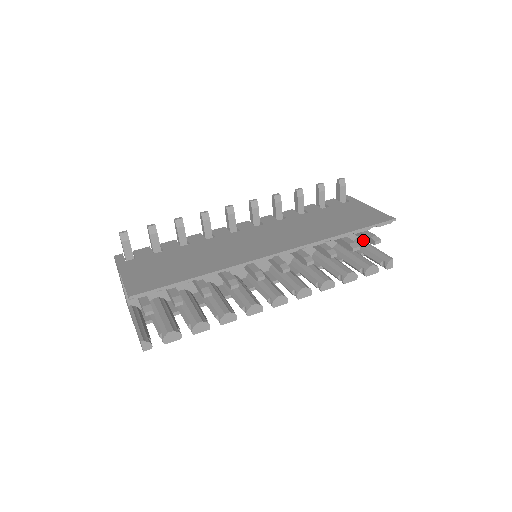
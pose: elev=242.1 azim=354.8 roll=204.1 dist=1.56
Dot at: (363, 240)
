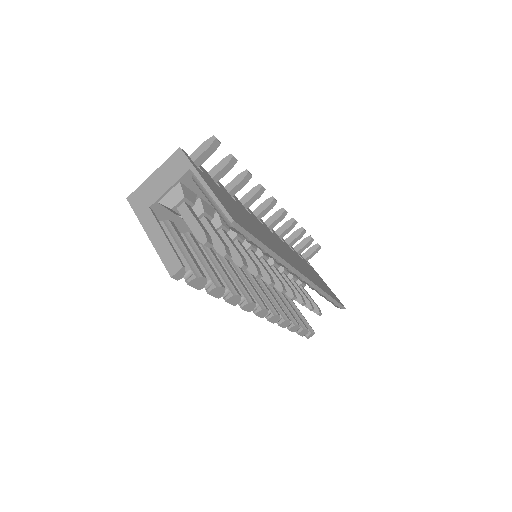
Dot at: (292, 300)
